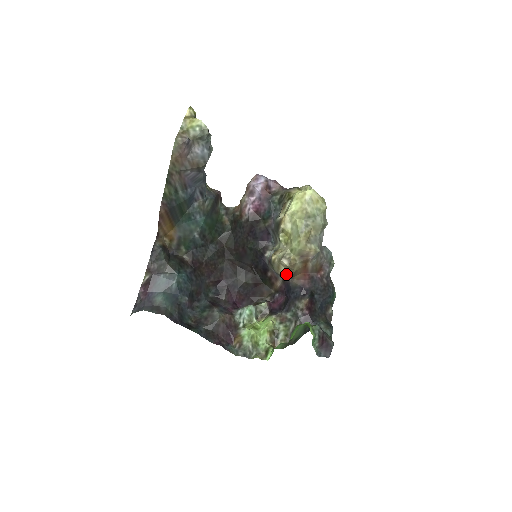
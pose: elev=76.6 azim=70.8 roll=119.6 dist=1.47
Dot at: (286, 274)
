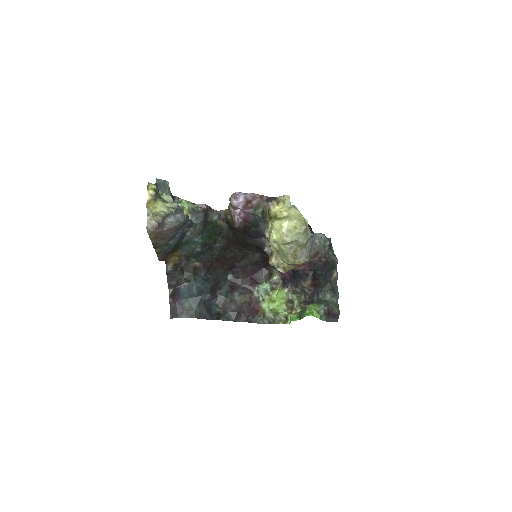
Dot at: occluded
